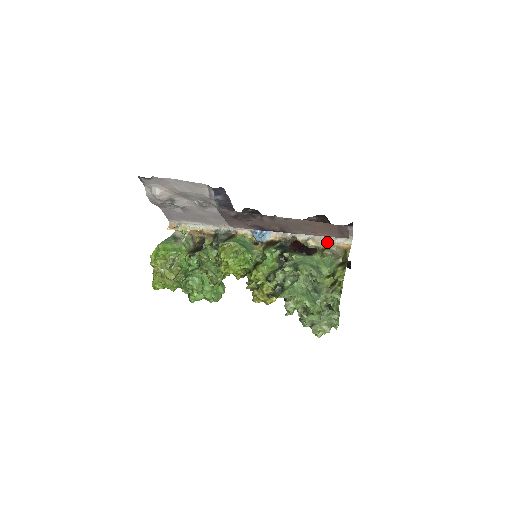
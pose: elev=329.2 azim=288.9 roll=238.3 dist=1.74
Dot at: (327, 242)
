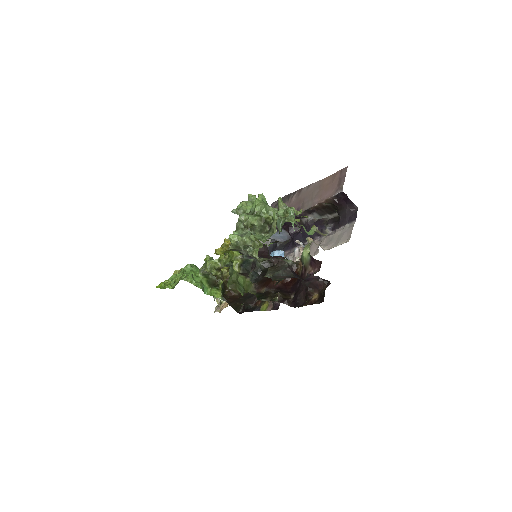
Dot at: occluded
